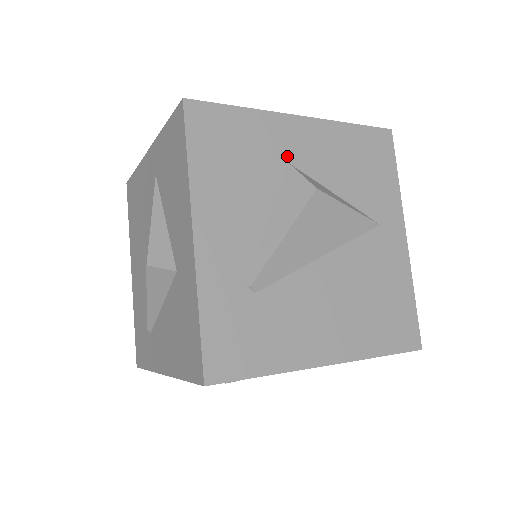
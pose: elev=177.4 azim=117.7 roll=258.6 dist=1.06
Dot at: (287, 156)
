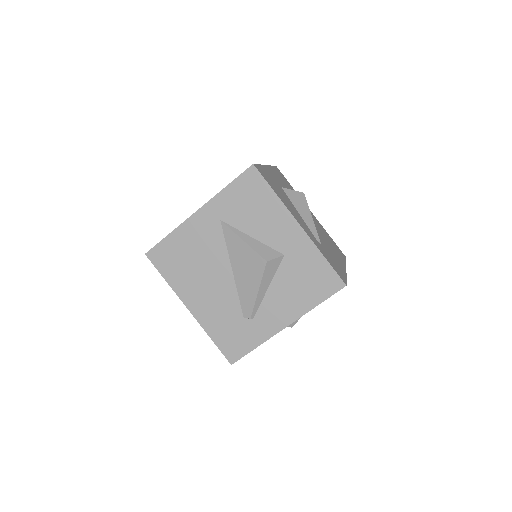
Dot at: (279, 184)
